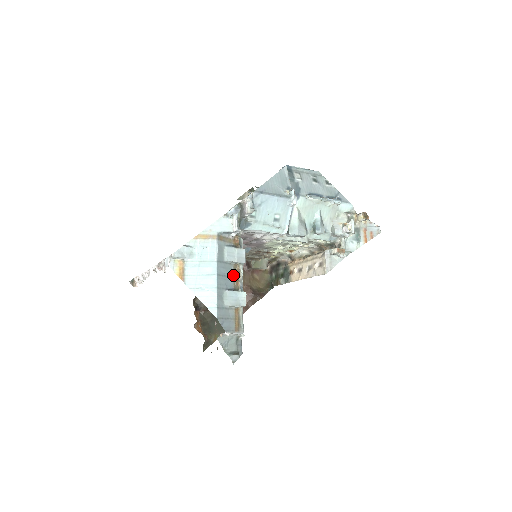
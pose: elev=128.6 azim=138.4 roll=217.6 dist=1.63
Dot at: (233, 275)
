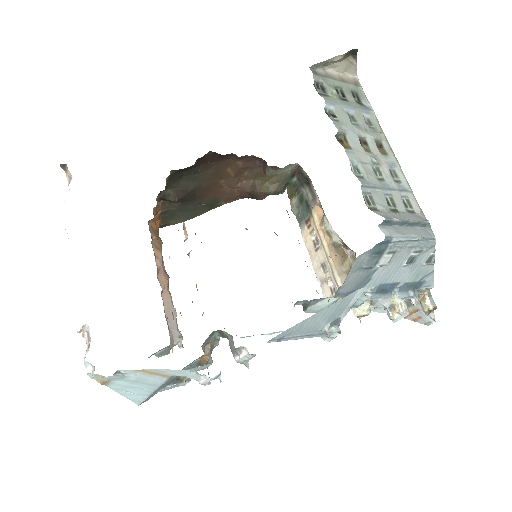
Dot at: occluded
